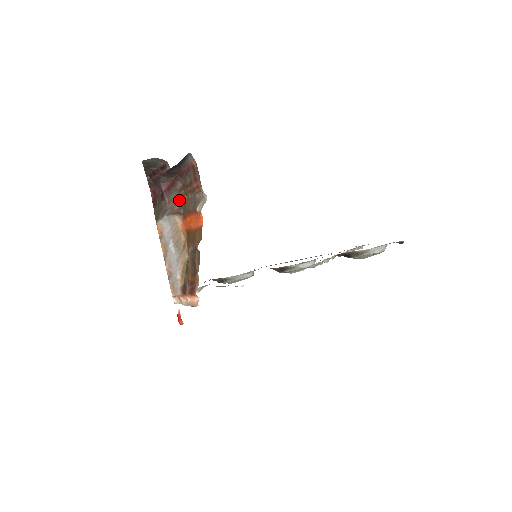
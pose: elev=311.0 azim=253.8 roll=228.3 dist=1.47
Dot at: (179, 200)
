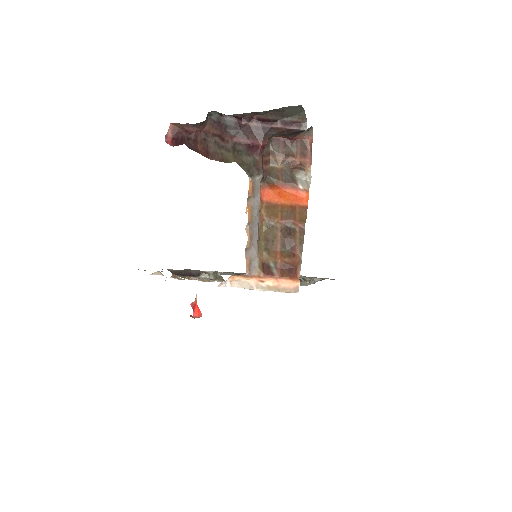
Dot at: (263, 164)
